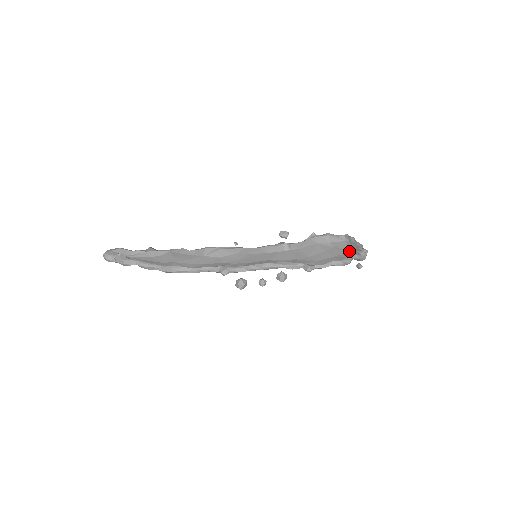
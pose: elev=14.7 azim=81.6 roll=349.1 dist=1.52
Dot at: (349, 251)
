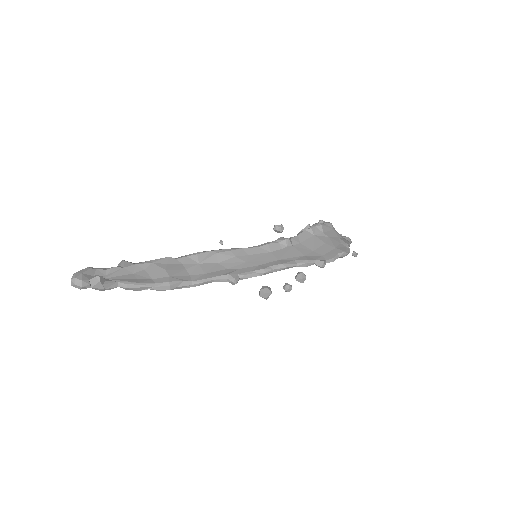
Dot at: (342, 240)
